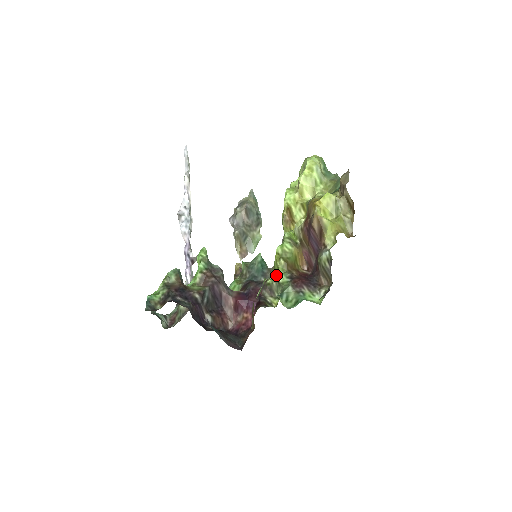
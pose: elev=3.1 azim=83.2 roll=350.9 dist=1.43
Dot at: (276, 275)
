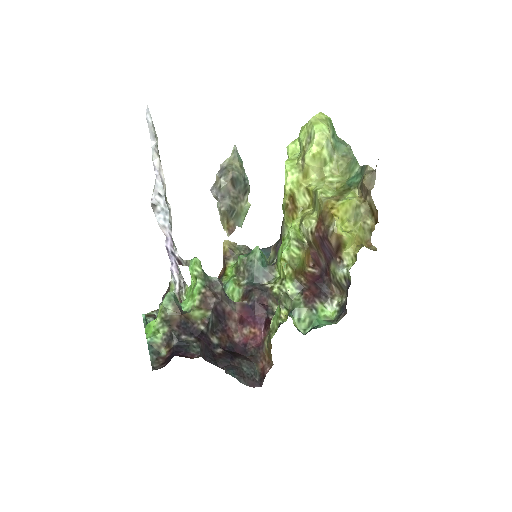
Dot at: (283, 283)
